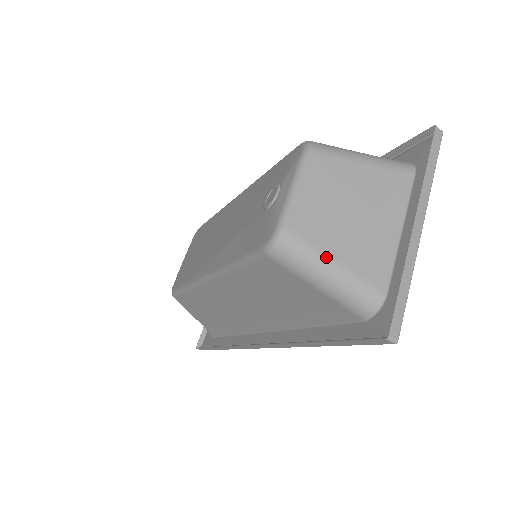
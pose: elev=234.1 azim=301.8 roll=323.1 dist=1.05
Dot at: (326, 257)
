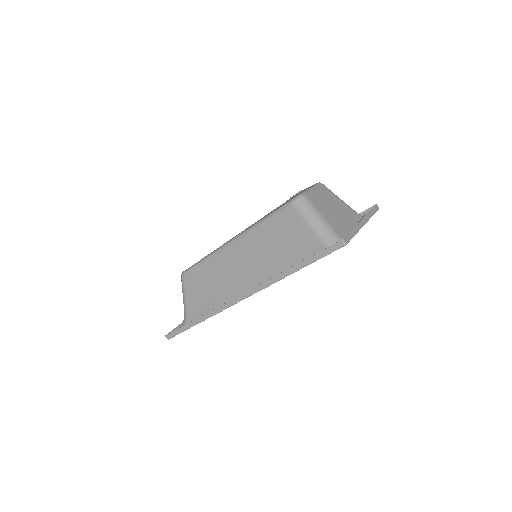
Dot at: (319, 213)
